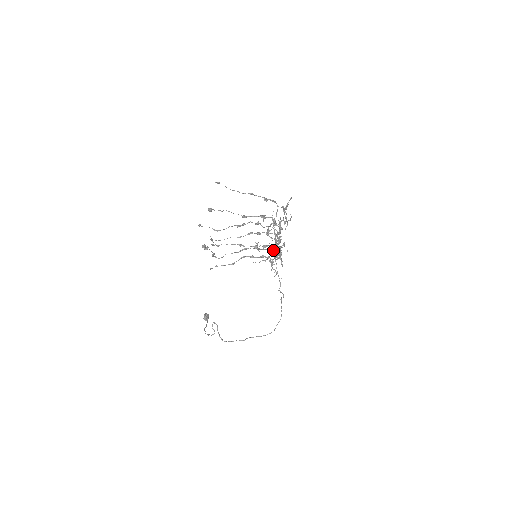
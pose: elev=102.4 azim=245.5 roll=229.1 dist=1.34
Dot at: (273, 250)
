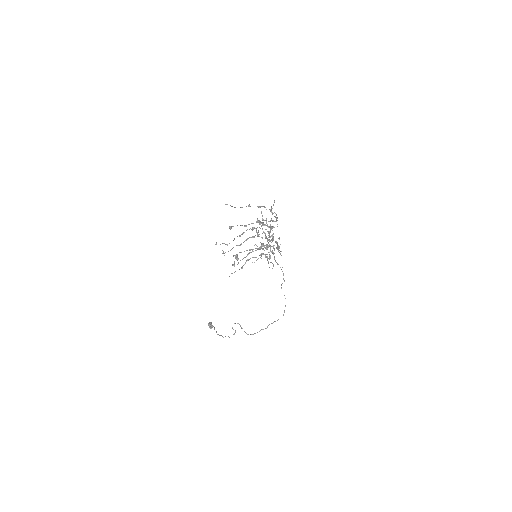
Dot at: occluded
